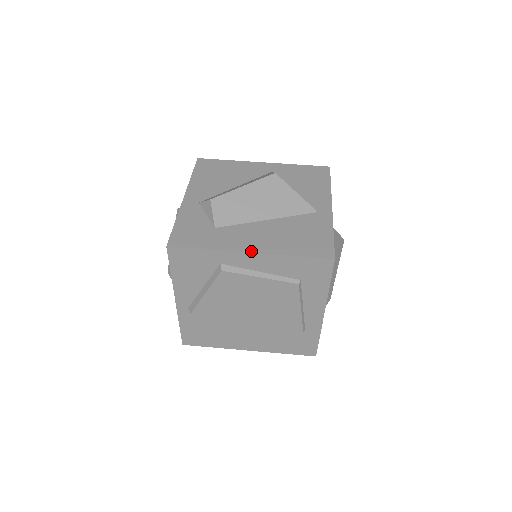
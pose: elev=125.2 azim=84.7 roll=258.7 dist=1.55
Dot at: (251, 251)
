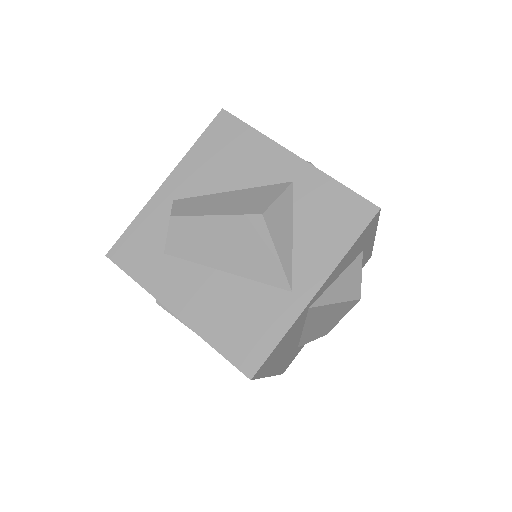
Dot at: (175, 312)
